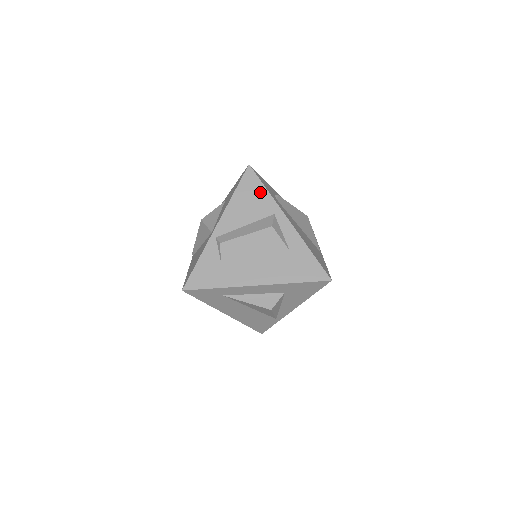
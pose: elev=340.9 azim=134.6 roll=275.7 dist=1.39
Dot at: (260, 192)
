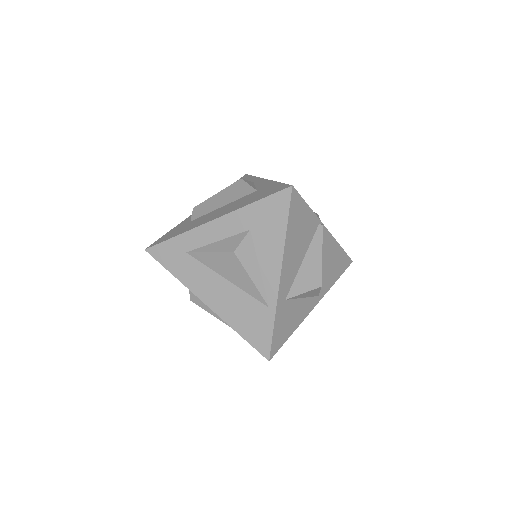
Dot at: occluded
